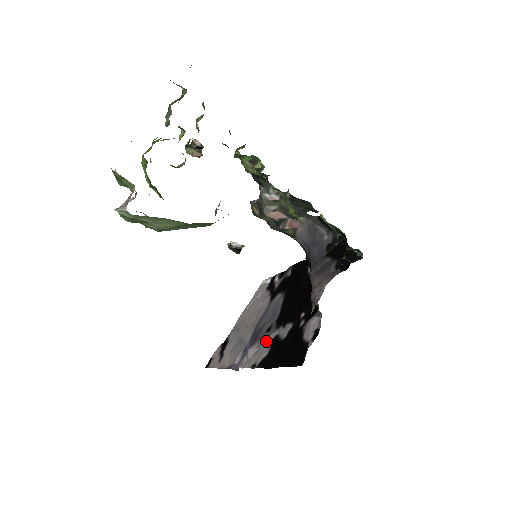
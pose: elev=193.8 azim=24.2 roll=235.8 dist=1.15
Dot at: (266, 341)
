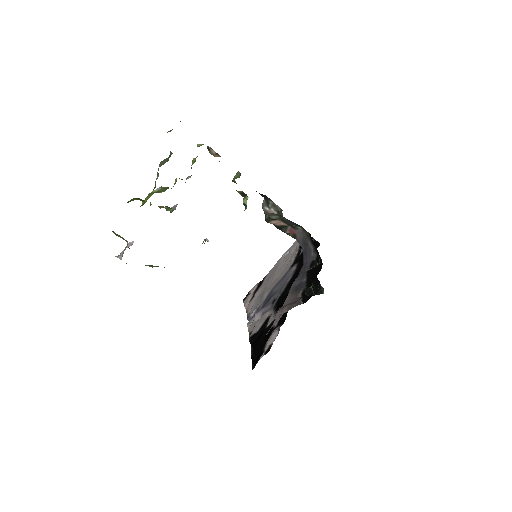
Dot at: (264, 316)
